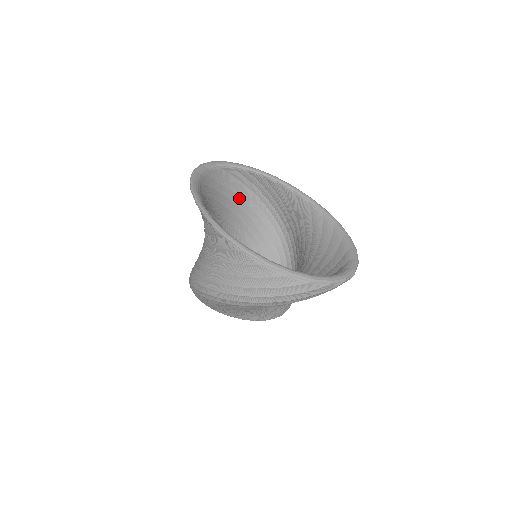
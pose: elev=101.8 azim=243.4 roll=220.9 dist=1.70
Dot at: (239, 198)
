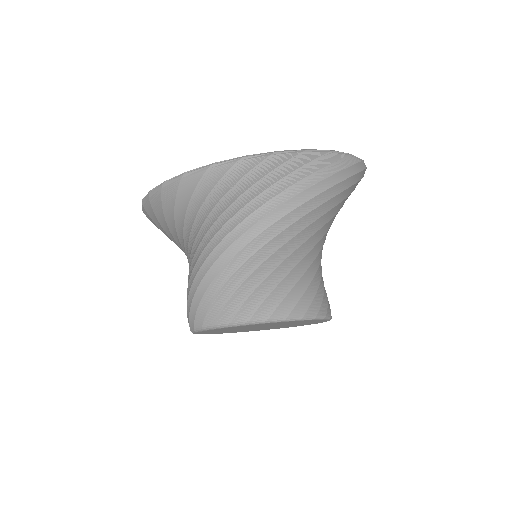
Dot at: occluded
